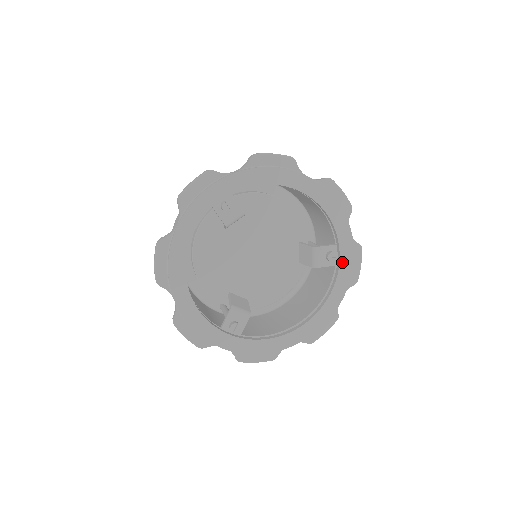
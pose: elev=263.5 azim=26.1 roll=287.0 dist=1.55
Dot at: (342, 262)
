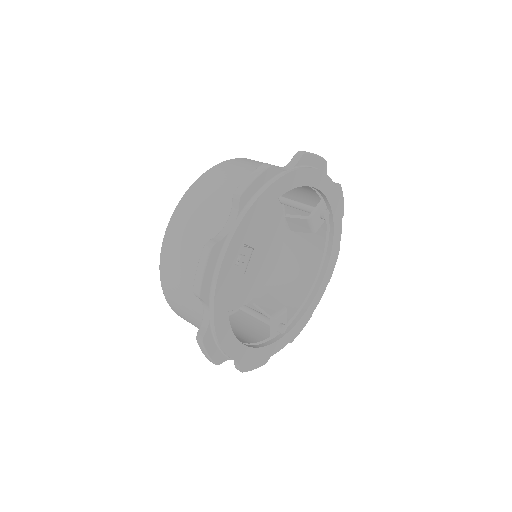
Dot at: (334, 211)
